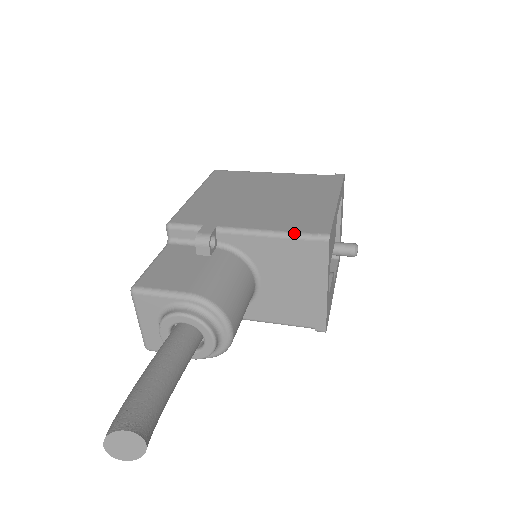
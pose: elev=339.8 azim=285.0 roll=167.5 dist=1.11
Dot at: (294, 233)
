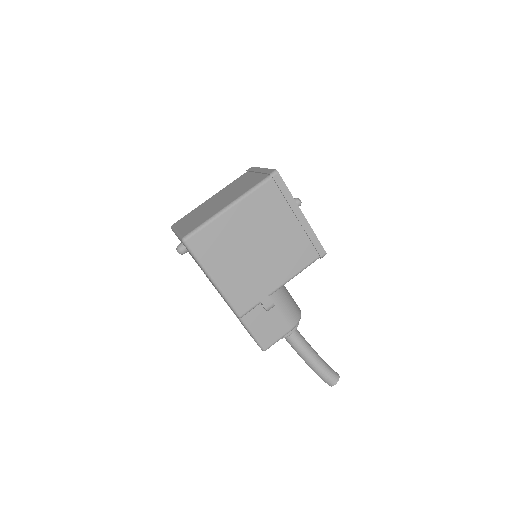
Dot at: (309, 265)
